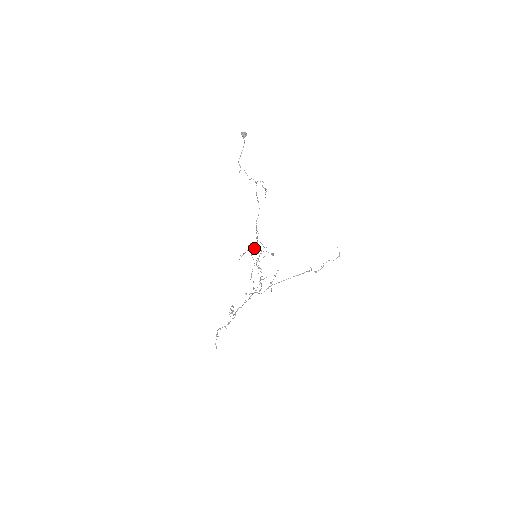
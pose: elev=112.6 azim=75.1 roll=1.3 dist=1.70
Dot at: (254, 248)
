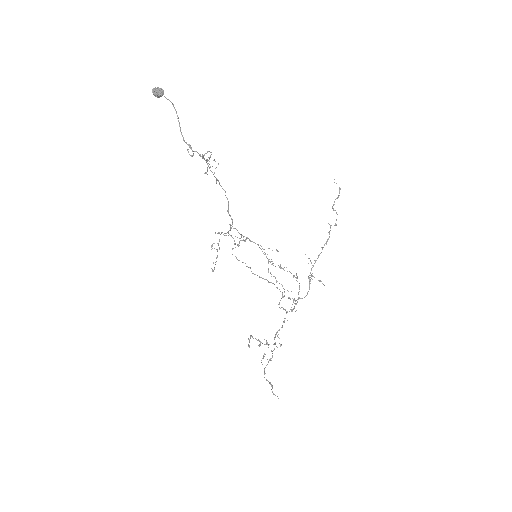
Dot at: occluded
